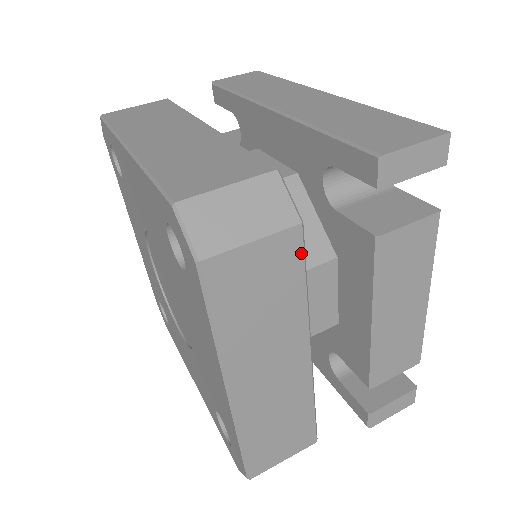
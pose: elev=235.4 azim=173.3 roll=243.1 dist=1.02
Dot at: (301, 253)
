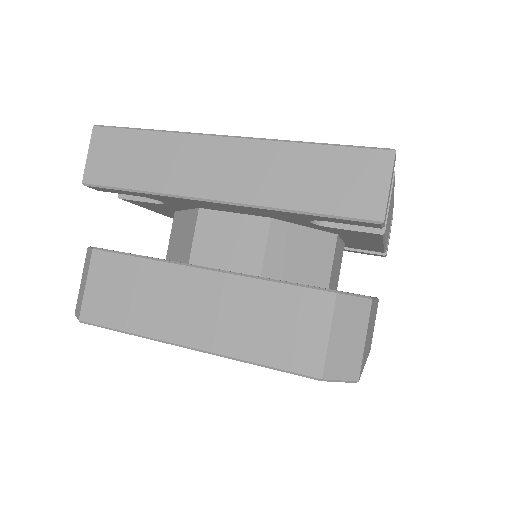
Dot at: occluded
